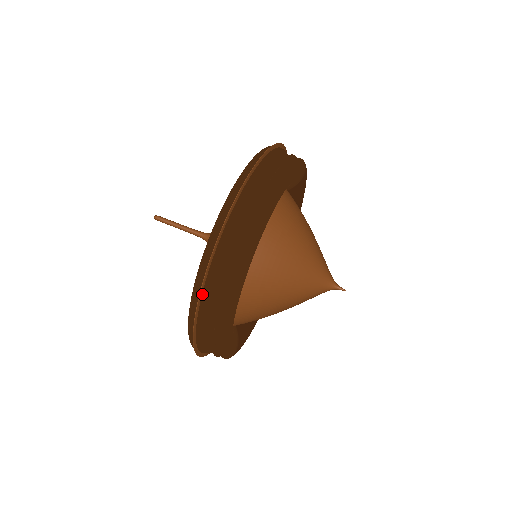
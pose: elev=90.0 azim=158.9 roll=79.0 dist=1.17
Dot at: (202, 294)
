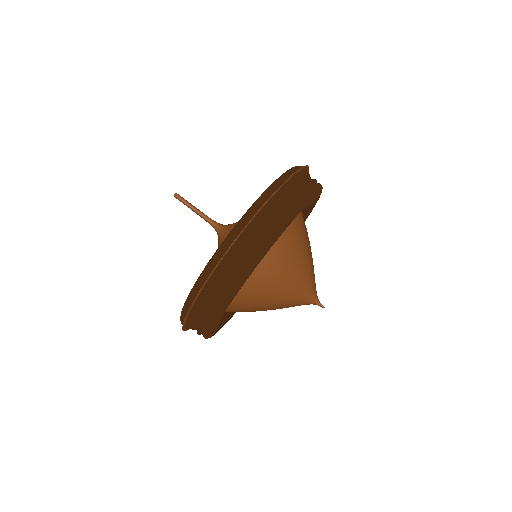
Dot at: (216, 269)
